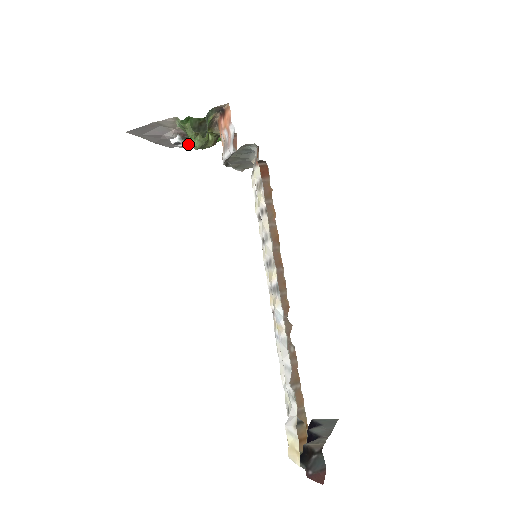
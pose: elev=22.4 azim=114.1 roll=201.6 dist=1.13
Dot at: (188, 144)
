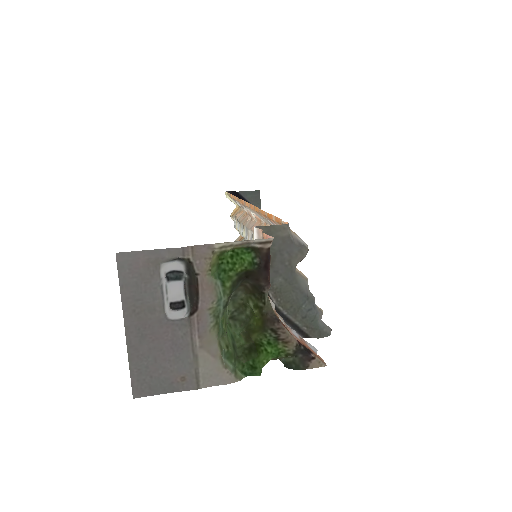
Dot at: (186, 282)
